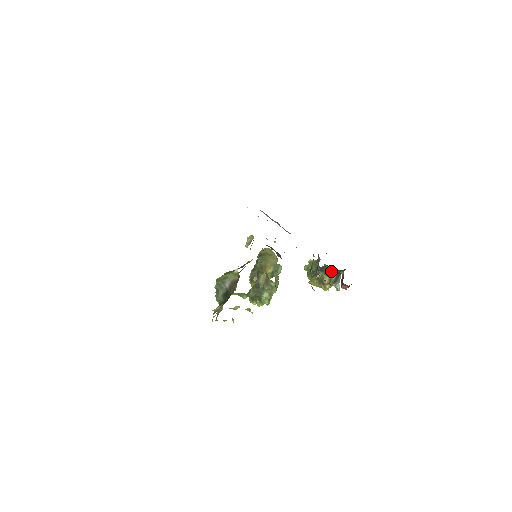
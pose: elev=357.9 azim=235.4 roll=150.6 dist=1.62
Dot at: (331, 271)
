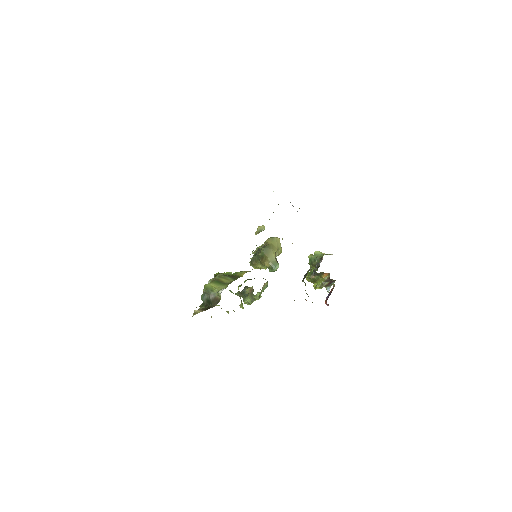
Dot at: (326, 277)
